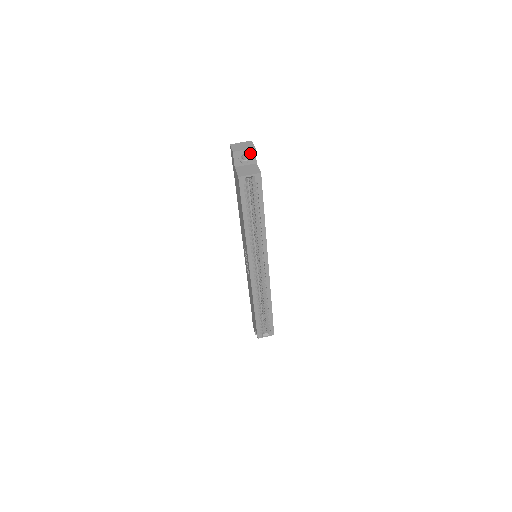
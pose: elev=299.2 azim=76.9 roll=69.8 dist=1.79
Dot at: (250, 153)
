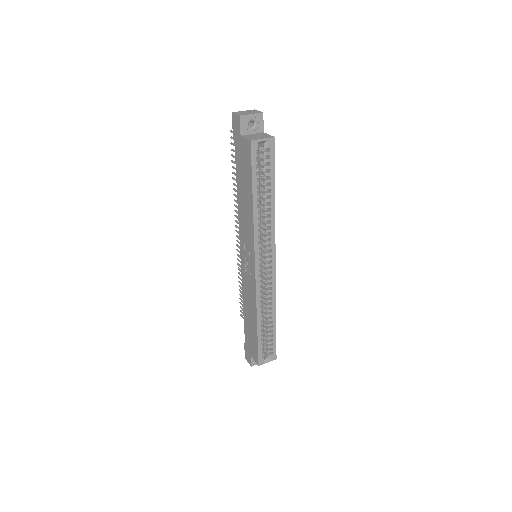
Dot at: (257, 119)
